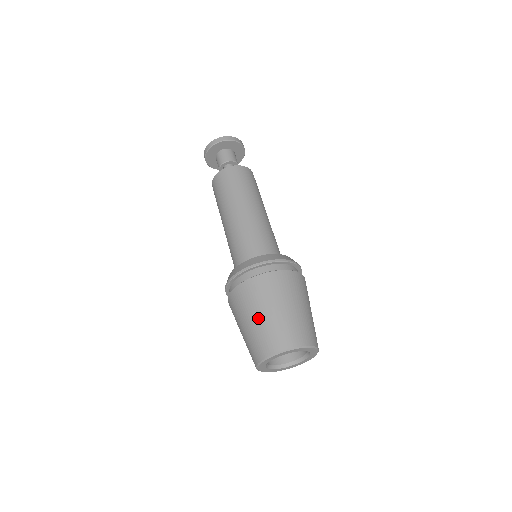
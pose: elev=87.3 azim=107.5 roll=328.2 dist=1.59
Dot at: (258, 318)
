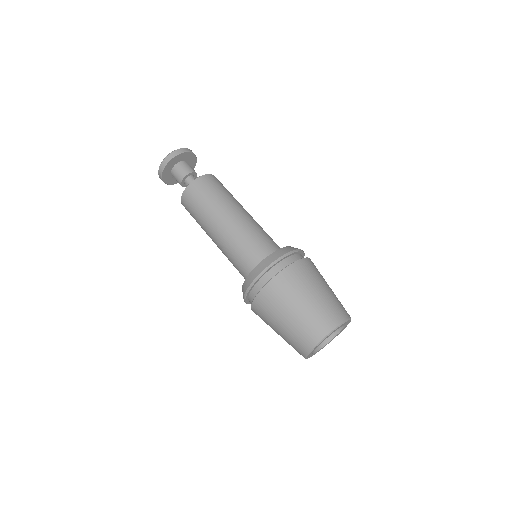
Dot at: (302, 305)
